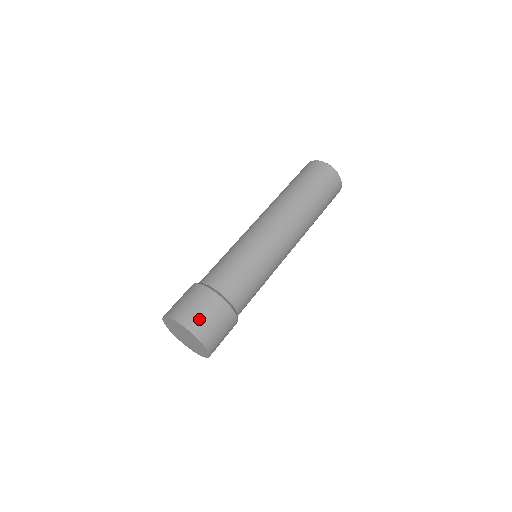
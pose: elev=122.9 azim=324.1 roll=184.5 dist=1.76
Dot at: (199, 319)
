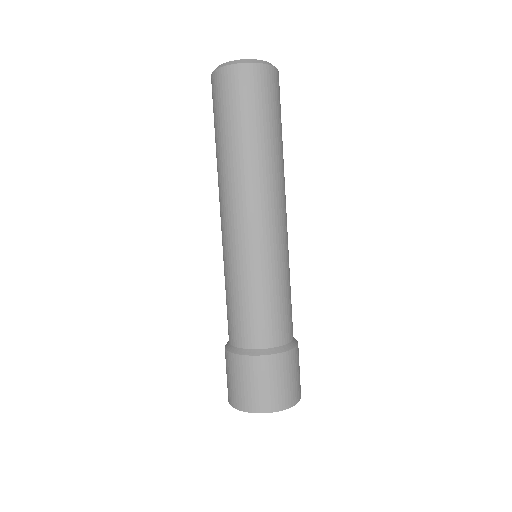
Dot at: (238, 392)
